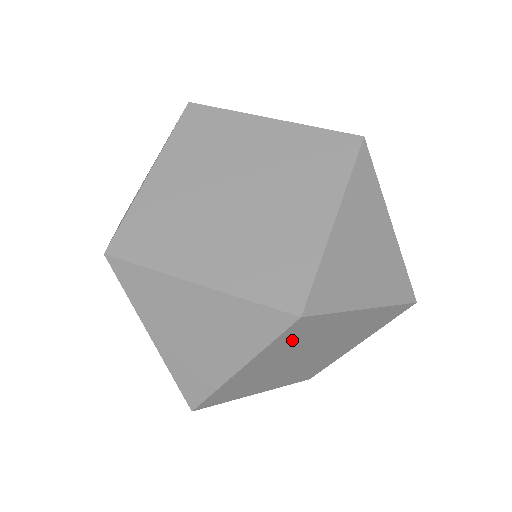
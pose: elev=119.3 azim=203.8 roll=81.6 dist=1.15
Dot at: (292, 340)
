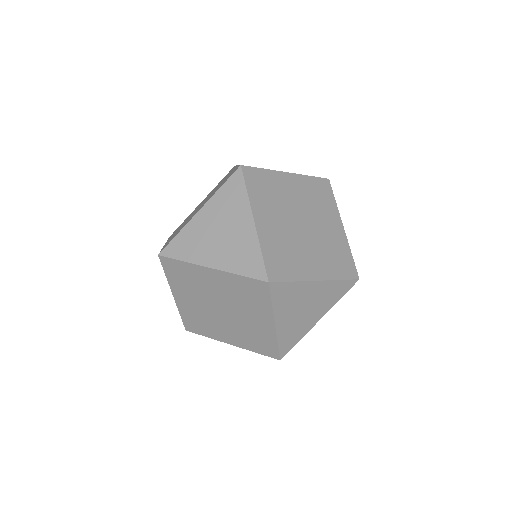
Dot at: occluded
